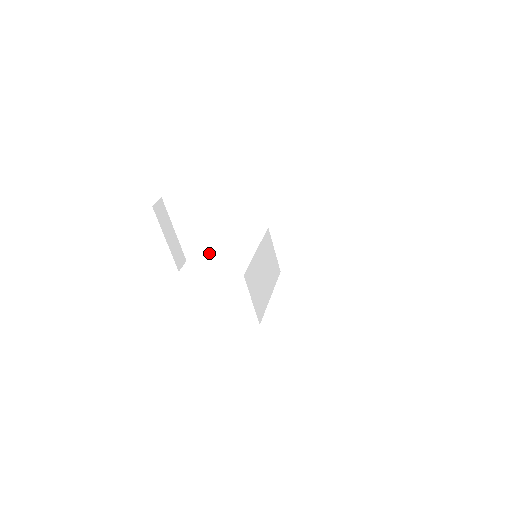
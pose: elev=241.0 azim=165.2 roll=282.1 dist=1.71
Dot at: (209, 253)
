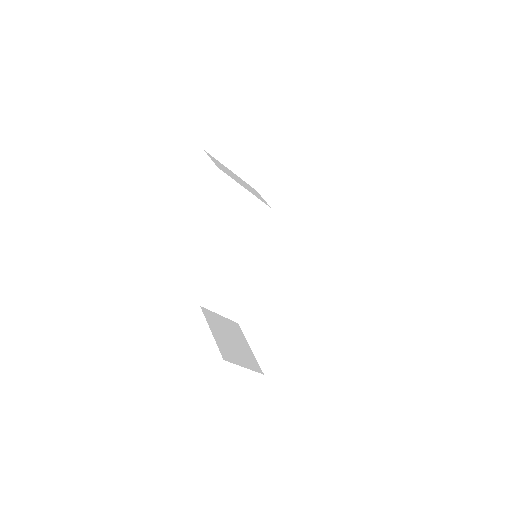
Dot at: occluded
